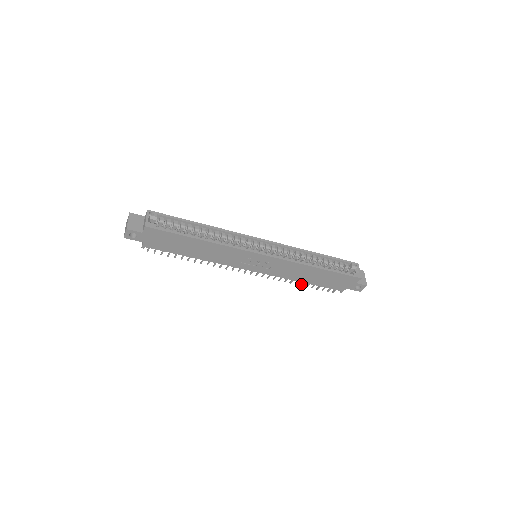
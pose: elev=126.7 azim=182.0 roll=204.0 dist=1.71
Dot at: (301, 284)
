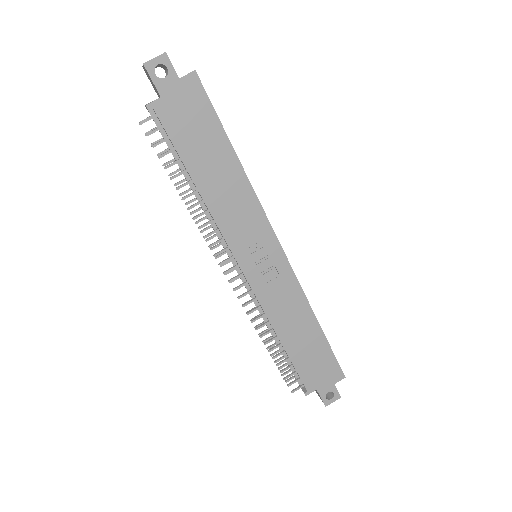
Dot at: (271, 348)
